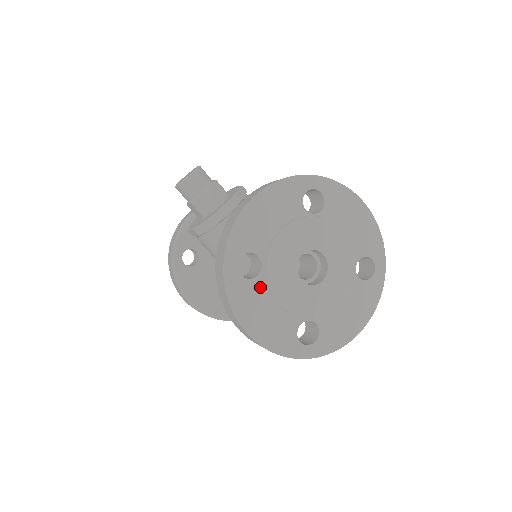
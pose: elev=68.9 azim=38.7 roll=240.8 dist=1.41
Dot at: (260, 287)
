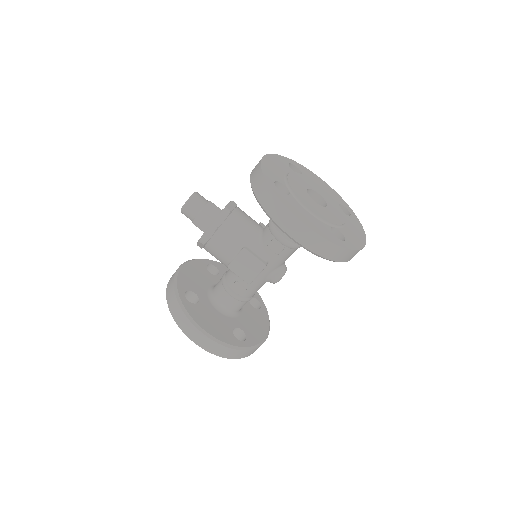
Dot at: (295, 201)
